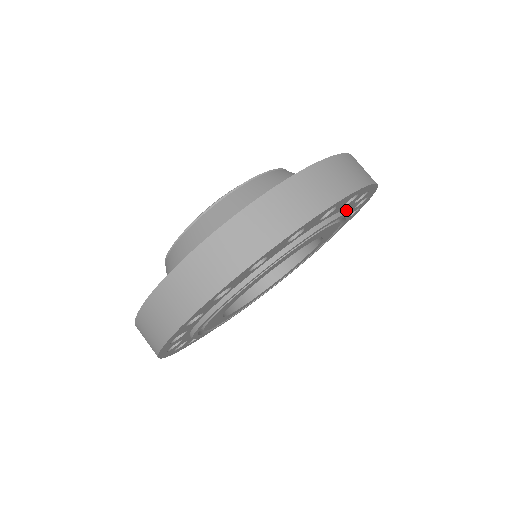
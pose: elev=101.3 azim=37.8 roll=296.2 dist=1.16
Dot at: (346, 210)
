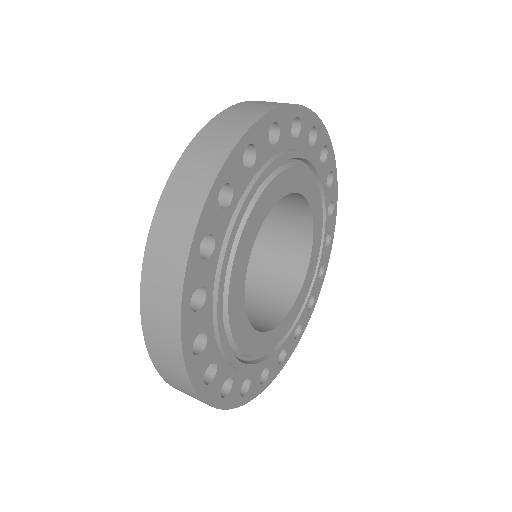
Dot at: occluded
